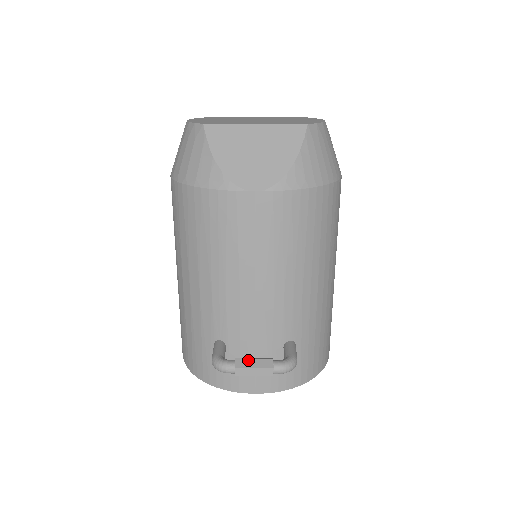
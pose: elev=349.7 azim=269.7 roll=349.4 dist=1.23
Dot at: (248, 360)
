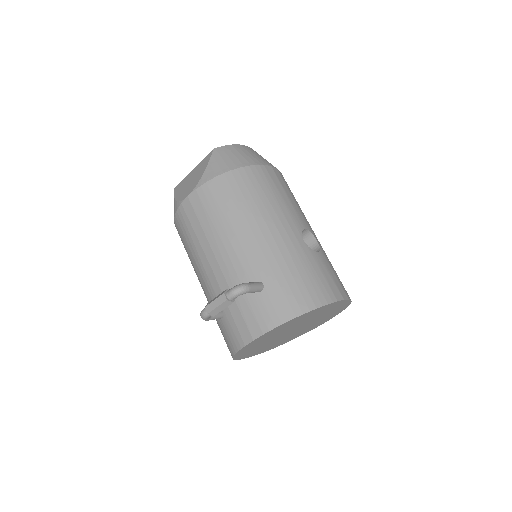
Dot at: (213, 299)
